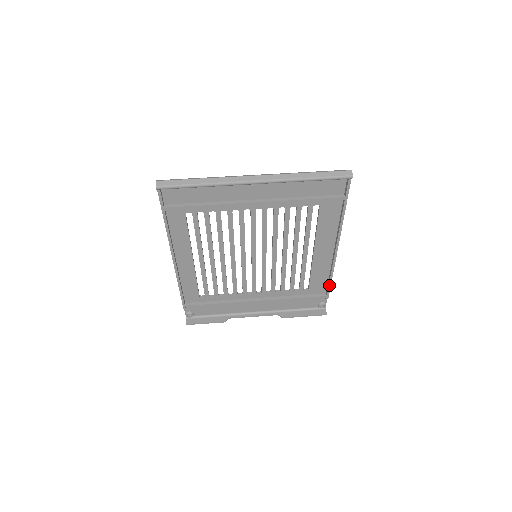
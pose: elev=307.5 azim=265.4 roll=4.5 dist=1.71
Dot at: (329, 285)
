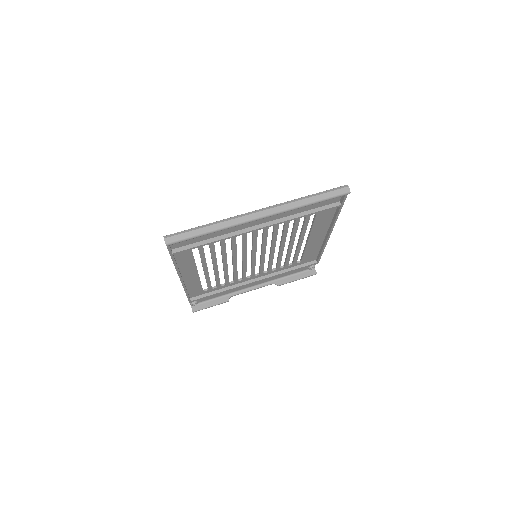
Dot at: (320, 256)
